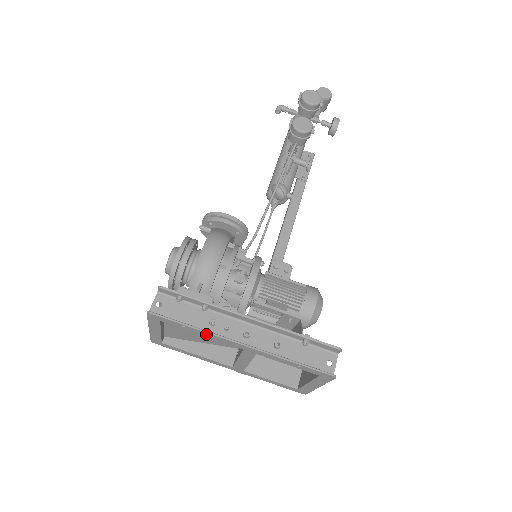
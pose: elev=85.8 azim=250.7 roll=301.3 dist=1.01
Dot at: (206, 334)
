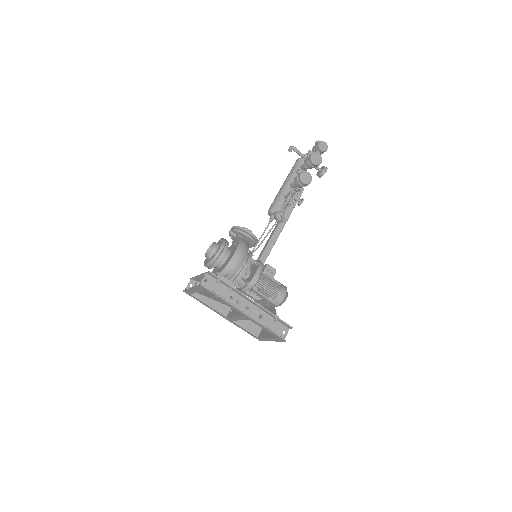
Dot at: (228, 304)
